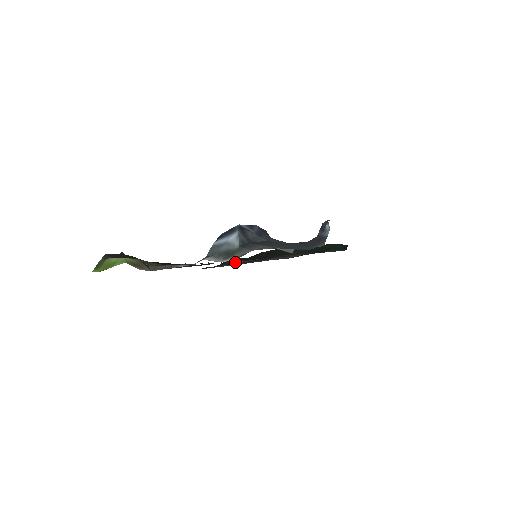
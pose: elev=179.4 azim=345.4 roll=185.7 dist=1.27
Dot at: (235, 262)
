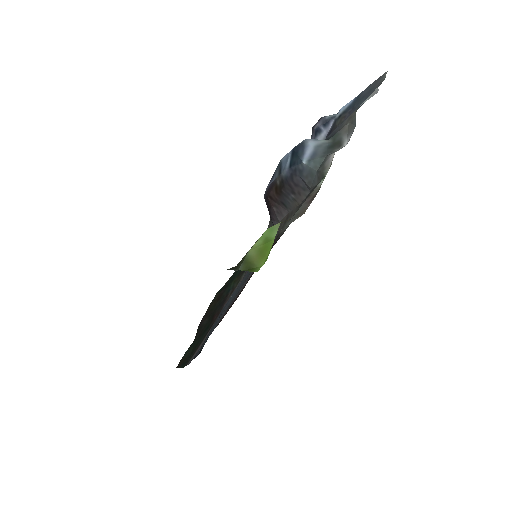
Dot at: (221, 312)
